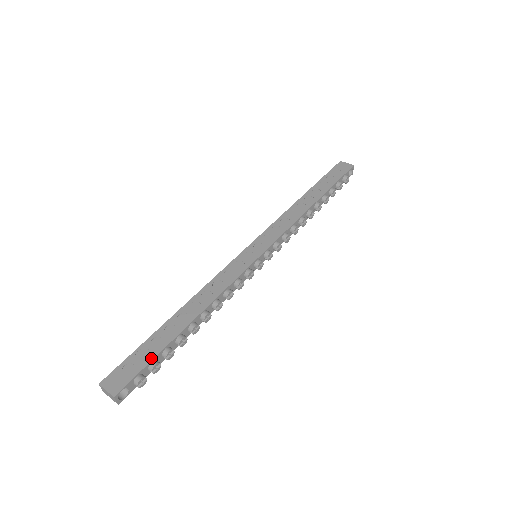
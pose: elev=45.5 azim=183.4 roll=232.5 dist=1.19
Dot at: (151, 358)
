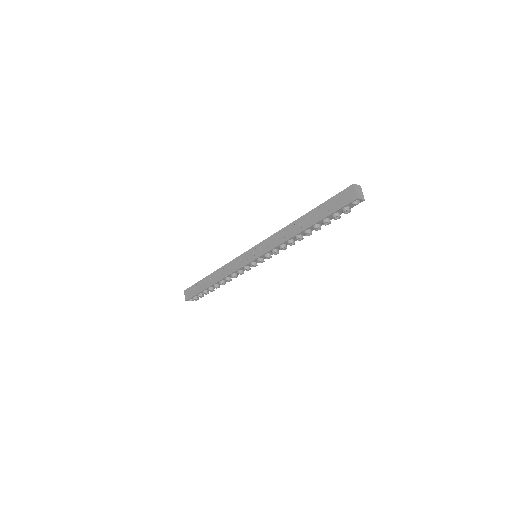
Dot at: (198, 292)
